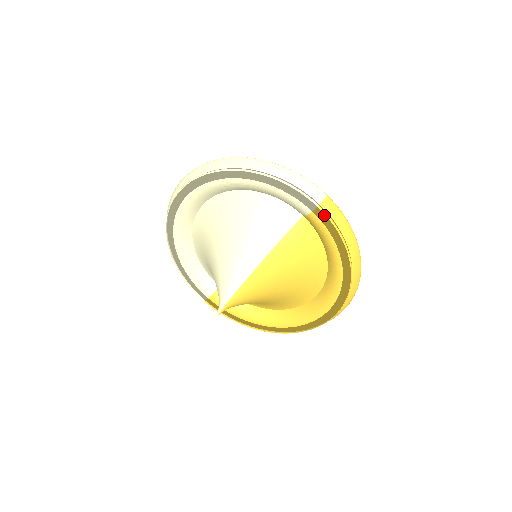
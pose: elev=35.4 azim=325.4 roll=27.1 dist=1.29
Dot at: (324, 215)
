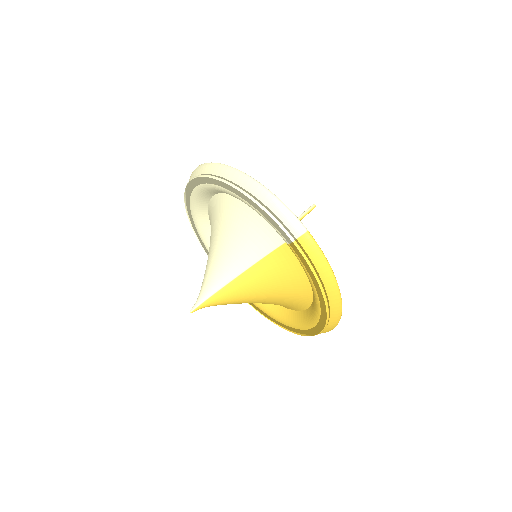
Dot at: (299, 251)
